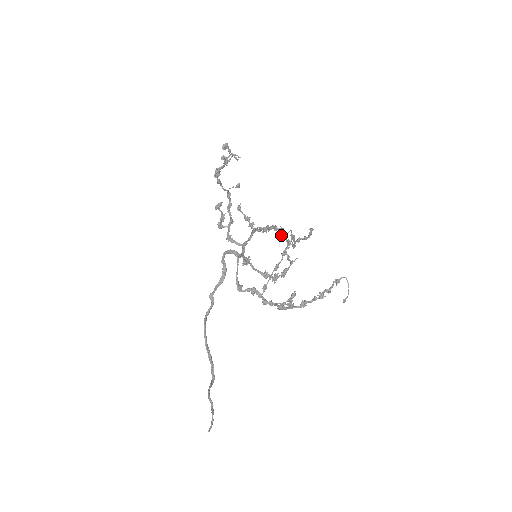
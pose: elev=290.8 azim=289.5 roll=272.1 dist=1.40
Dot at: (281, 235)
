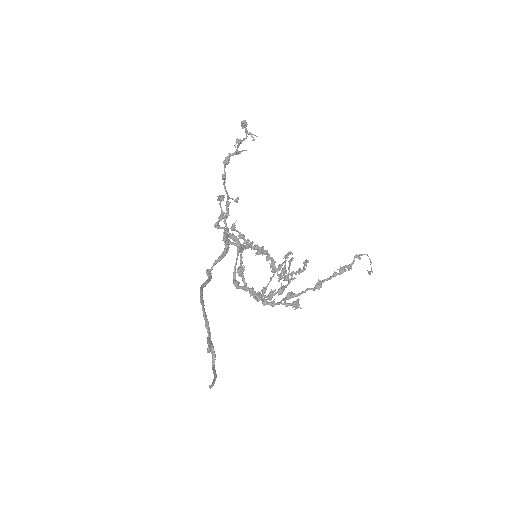
Dot at: (272, 268)
